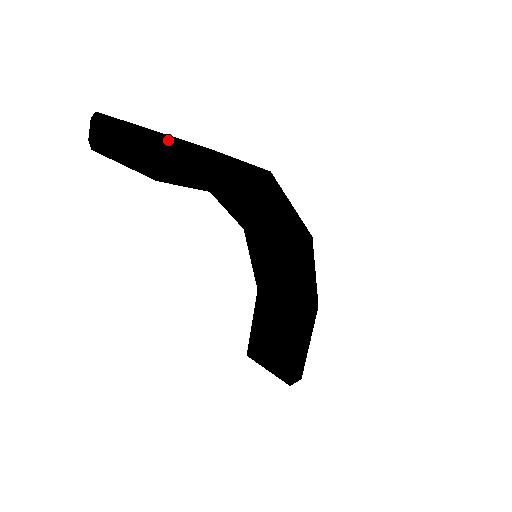
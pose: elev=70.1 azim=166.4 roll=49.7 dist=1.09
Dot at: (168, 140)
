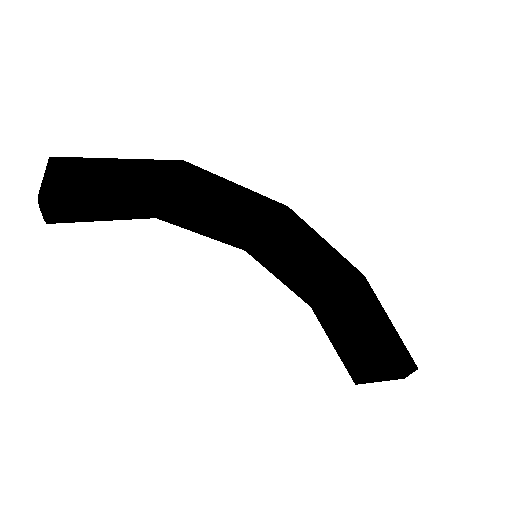
Dot at: (55, 158)
